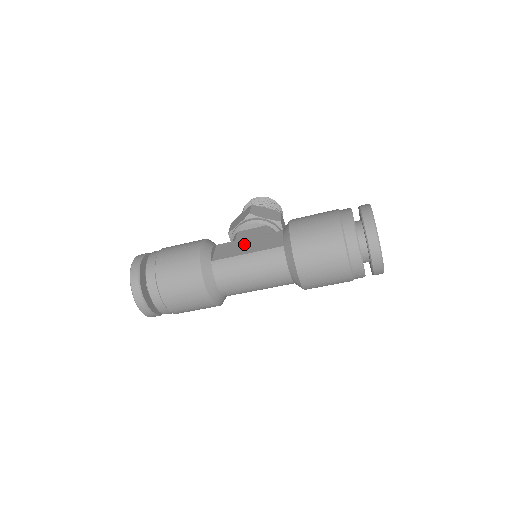
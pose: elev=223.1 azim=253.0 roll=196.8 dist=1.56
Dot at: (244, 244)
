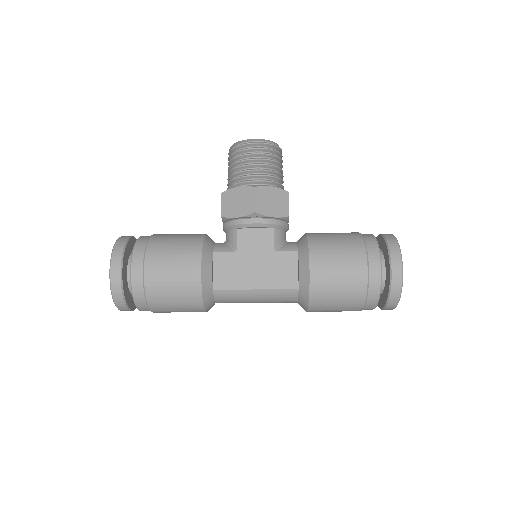
Dot at: (250, 266)
